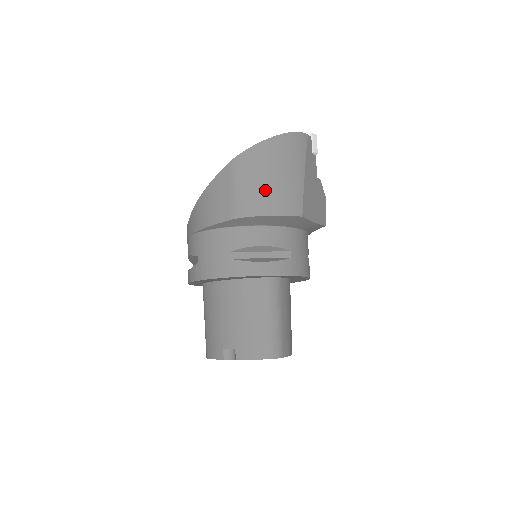
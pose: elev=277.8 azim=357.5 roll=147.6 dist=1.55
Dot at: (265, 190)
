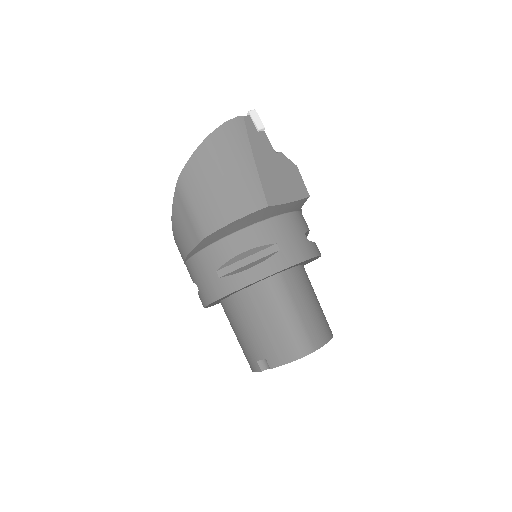
Dot at: (217, 199)
